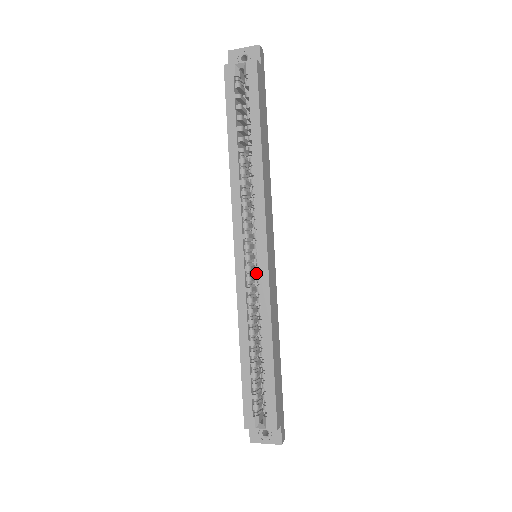
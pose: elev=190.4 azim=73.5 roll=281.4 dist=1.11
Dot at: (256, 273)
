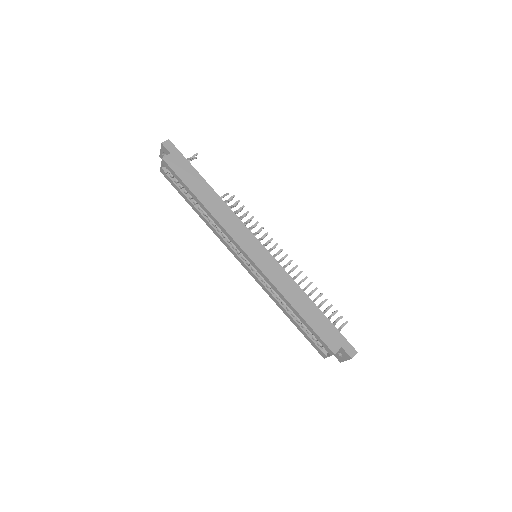
Dot at: occluded
